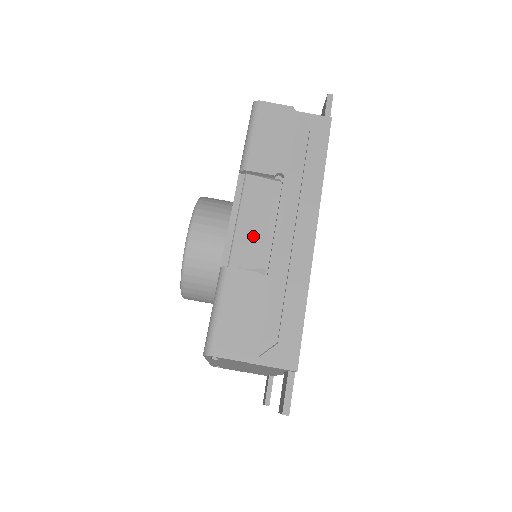
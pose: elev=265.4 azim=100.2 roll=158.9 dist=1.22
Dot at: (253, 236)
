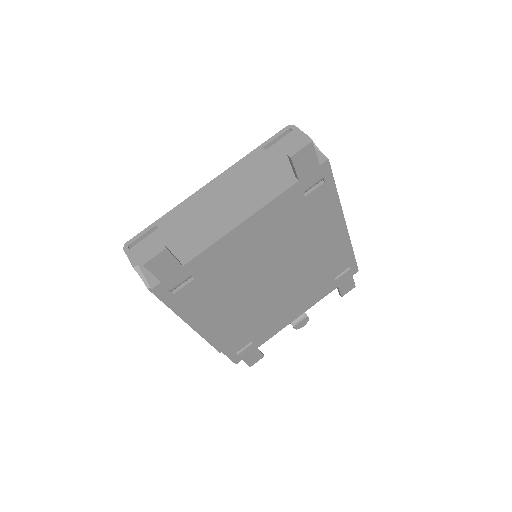
Dot at: occluded
